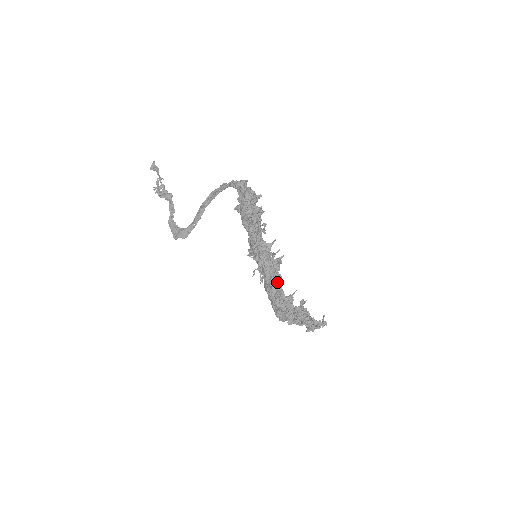
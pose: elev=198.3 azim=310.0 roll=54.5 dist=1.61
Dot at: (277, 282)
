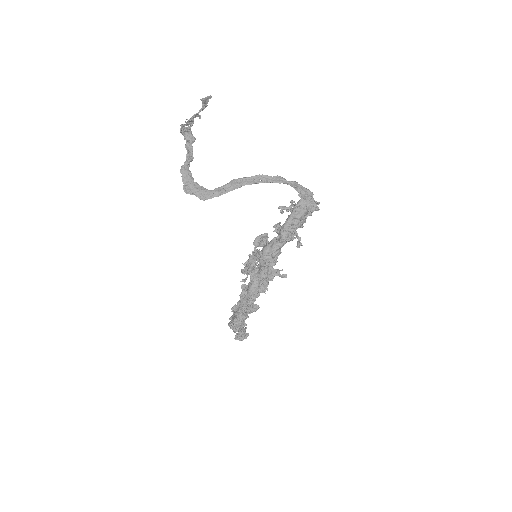
Dot at: occluded
